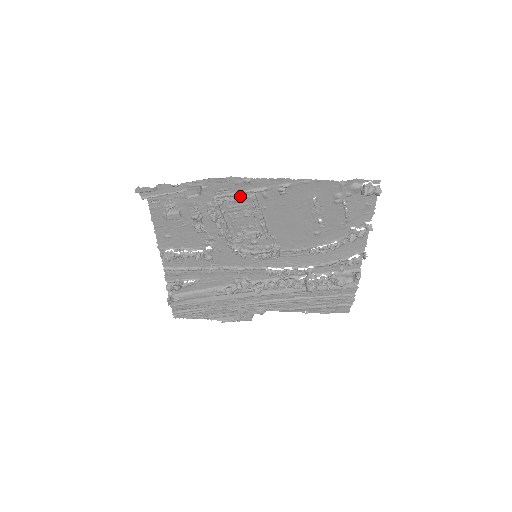
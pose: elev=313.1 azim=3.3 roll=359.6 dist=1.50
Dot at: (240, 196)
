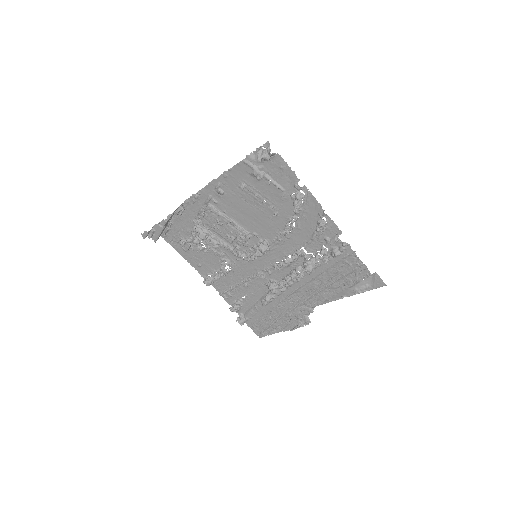
Dot at: (204, 211)
